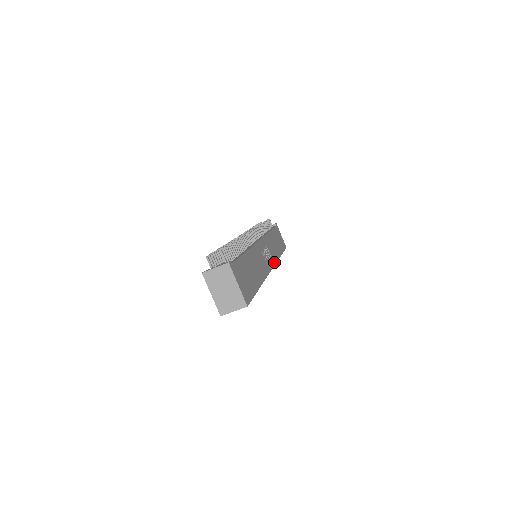
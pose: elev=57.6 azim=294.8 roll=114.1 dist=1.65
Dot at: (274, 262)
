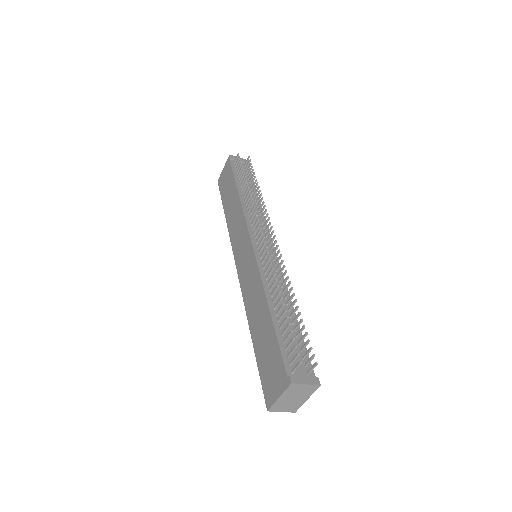
Dot at: occluded
